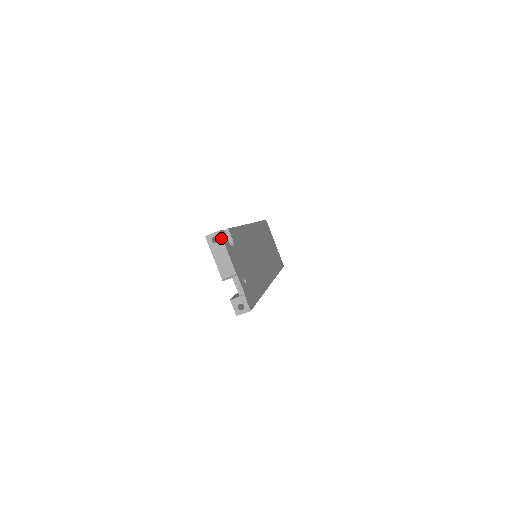
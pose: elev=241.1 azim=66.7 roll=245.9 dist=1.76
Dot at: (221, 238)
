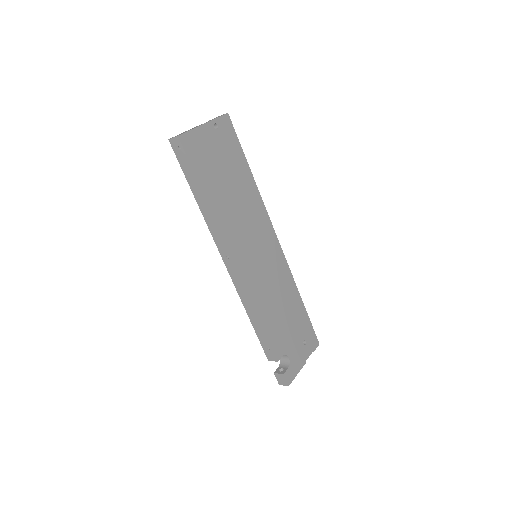
Dot at: (291, 382)
